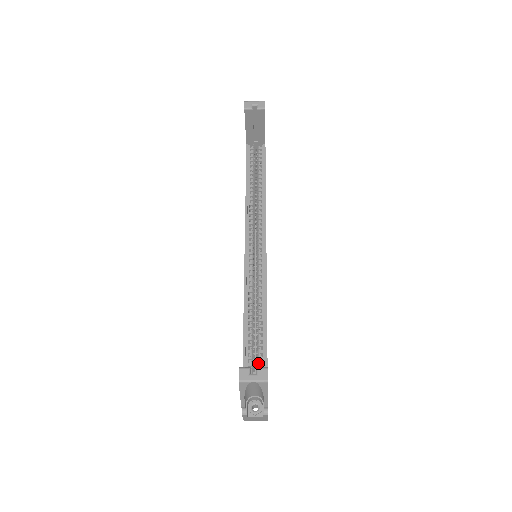
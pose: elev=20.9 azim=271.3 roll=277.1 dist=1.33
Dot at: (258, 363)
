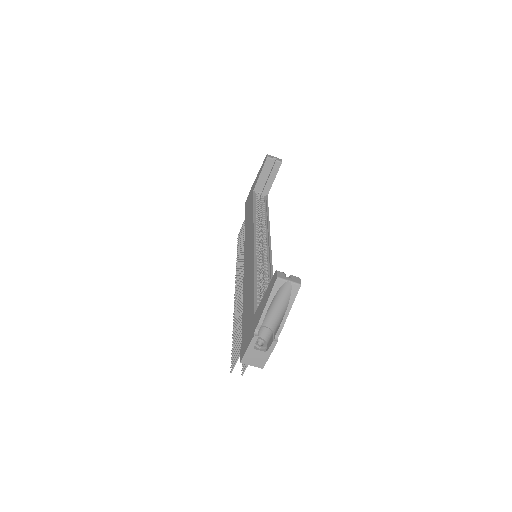
Dot at: occluded
